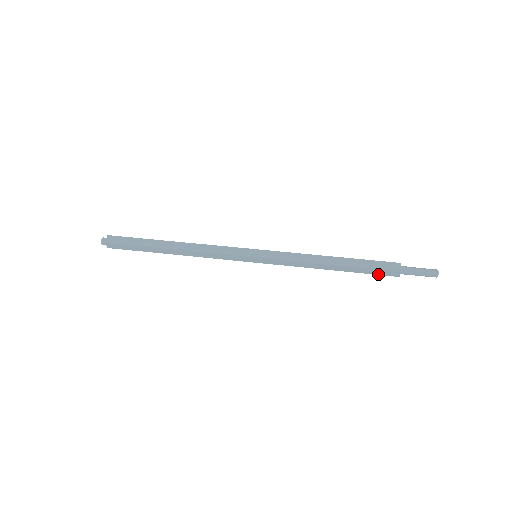
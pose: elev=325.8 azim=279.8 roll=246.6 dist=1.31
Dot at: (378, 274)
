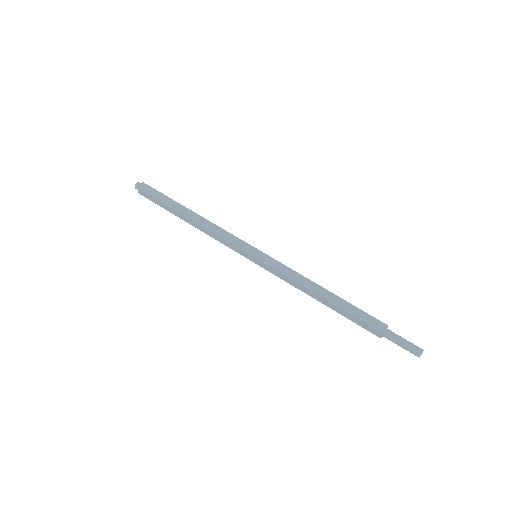
Dot at: (361, 326)
